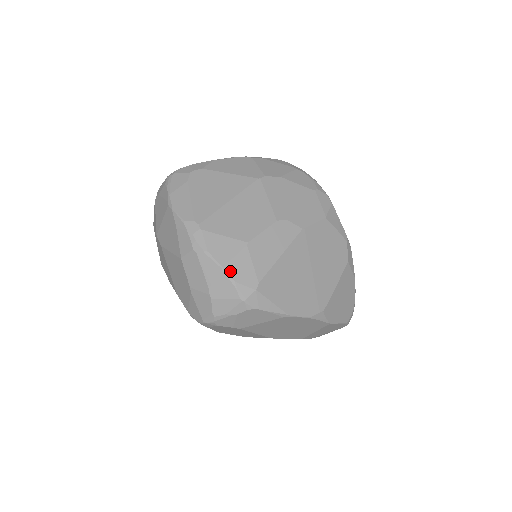
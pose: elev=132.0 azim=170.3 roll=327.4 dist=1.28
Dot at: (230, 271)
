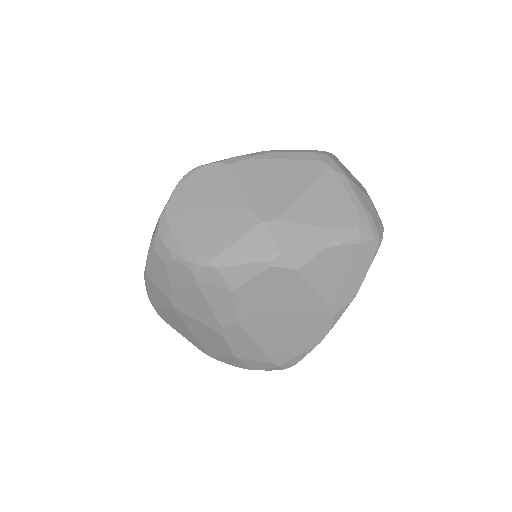
Dot at: (254, 369)
